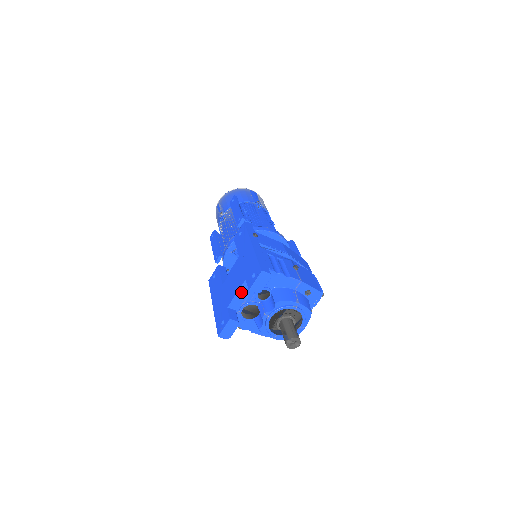
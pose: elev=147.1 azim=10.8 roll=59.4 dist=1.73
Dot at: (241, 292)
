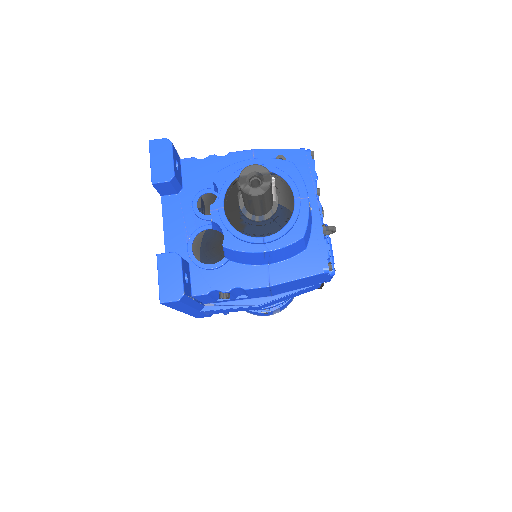
Dot at: (169, 222)
